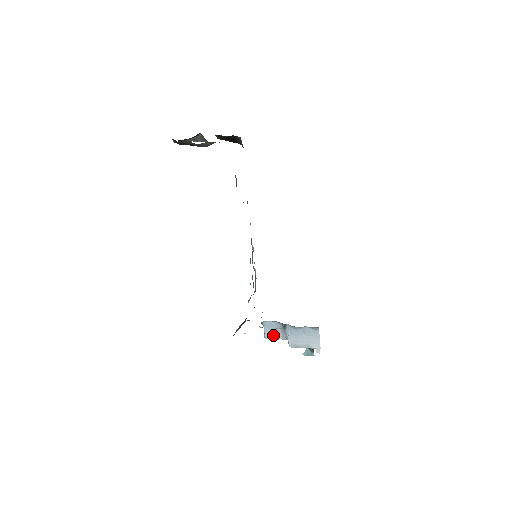
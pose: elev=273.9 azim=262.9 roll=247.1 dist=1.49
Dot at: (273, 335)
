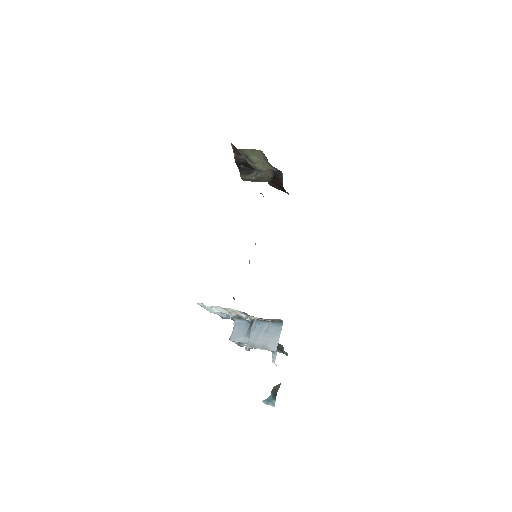
Dot at: (238, 335)
